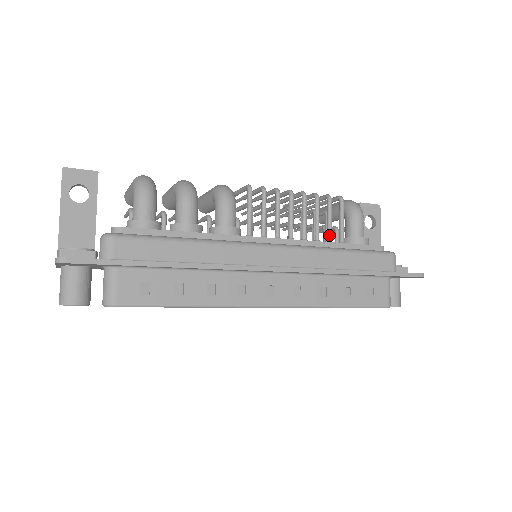
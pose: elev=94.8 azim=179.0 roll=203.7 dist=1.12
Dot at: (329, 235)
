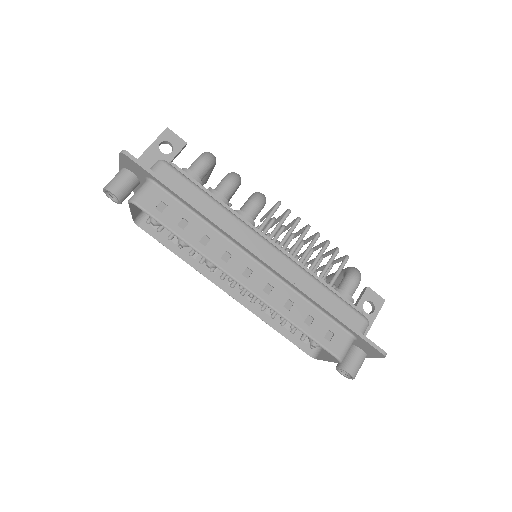
Dot at: (321, 274)
